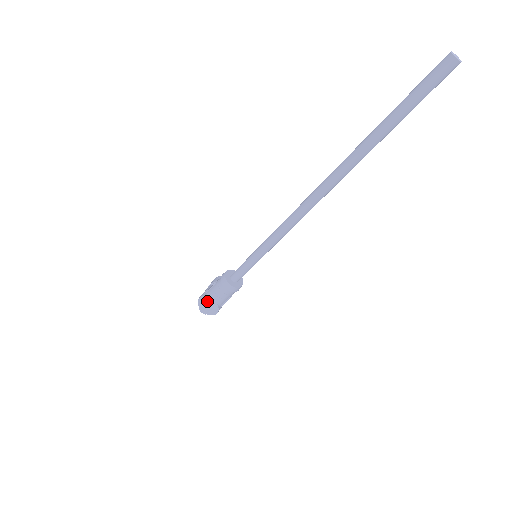
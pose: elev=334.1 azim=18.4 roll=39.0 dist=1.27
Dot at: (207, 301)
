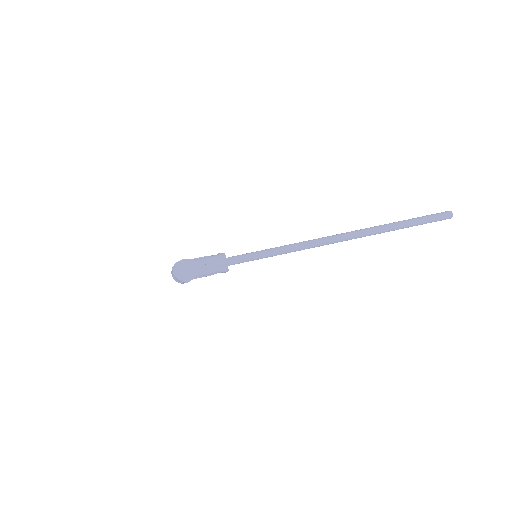
Dot at: (190, 265)
